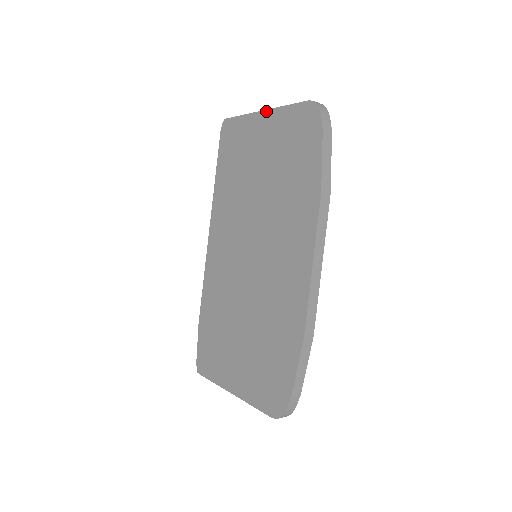
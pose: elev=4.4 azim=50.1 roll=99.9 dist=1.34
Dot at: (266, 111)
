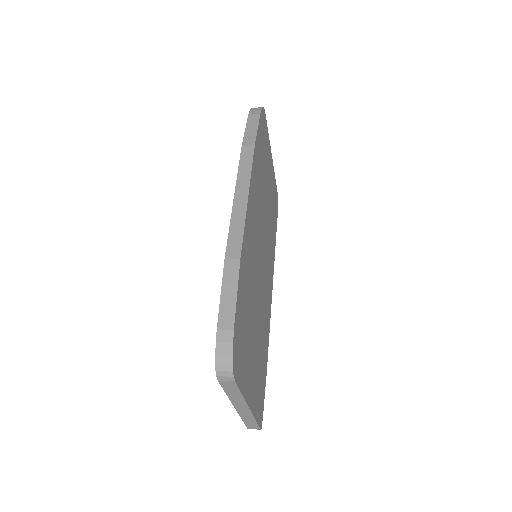
Dot at: occluded
